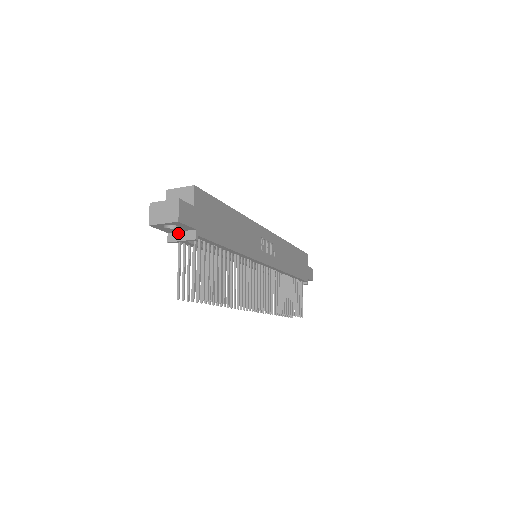
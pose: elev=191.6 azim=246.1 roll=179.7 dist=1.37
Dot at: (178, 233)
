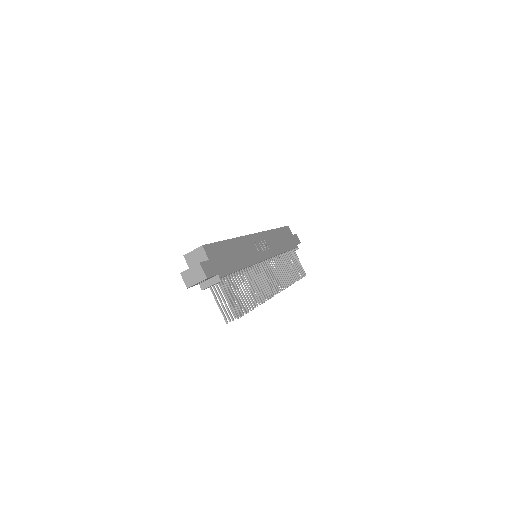
Dot at: (206, 281)
